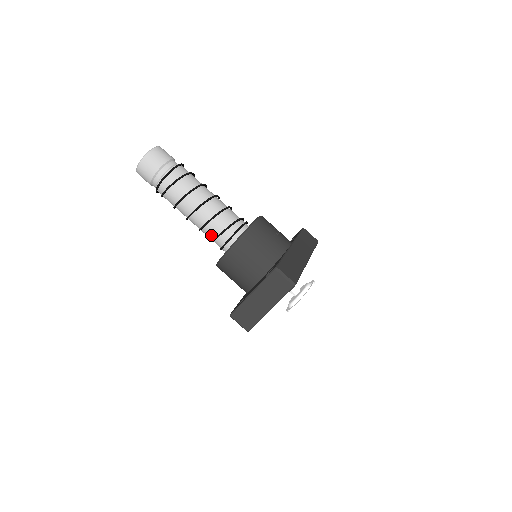
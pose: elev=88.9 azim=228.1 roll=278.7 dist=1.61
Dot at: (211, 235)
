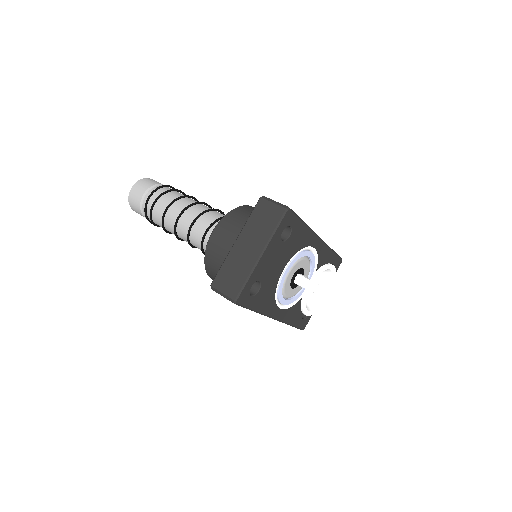
Dot at: (200, 236)
